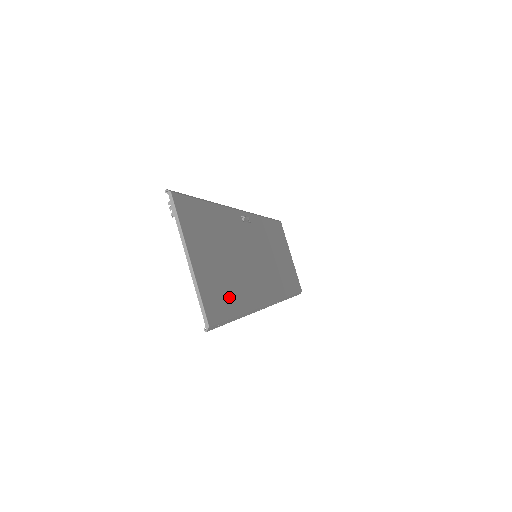
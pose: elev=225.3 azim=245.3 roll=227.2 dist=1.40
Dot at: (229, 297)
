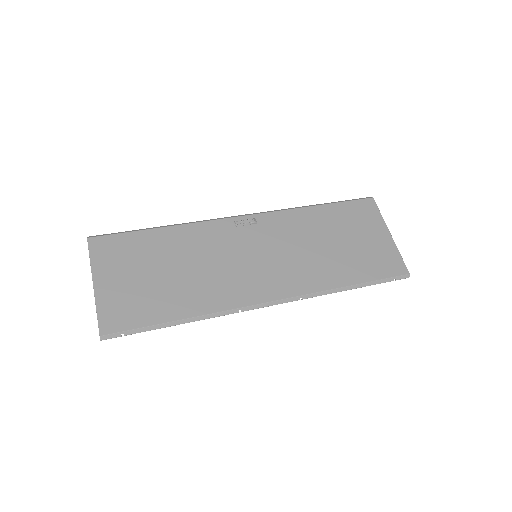
Dot at: (157, 307)
